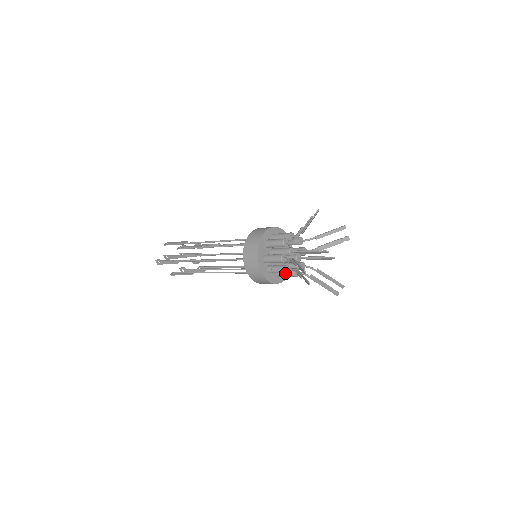
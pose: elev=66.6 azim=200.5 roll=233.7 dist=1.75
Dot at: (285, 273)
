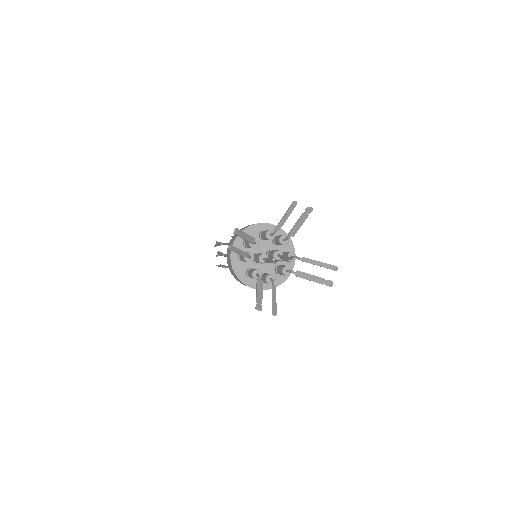
Dot at: occluded
